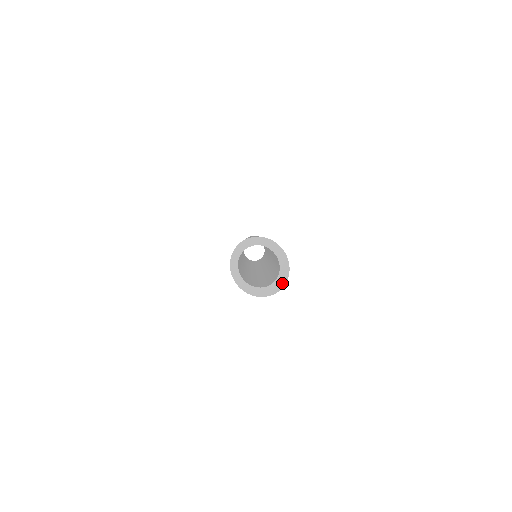
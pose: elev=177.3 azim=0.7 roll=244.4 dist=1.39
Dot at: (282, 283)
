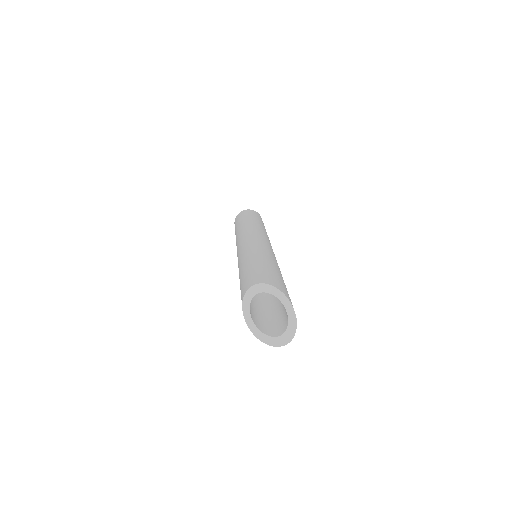
Dot at: (286, 341)
